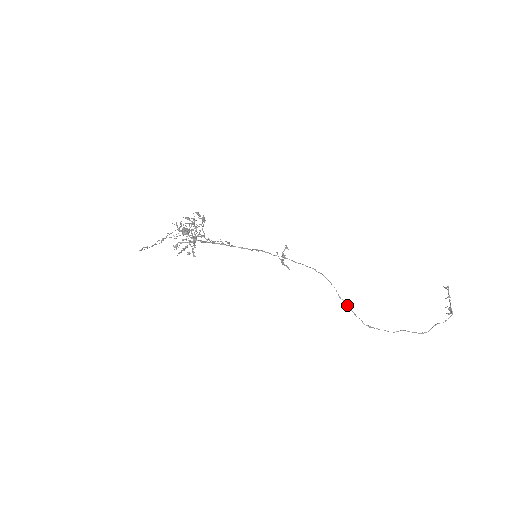
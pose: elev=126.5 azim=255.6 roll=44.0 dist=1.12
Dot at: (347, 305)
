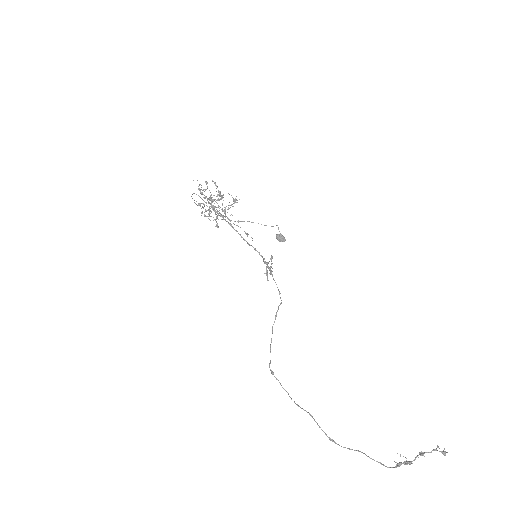
Dot at: (271, 338)
